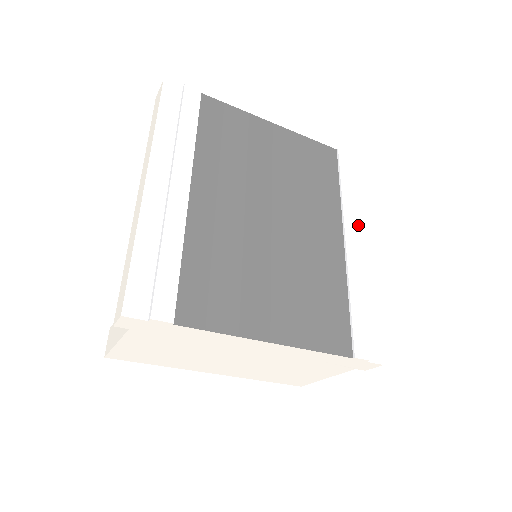
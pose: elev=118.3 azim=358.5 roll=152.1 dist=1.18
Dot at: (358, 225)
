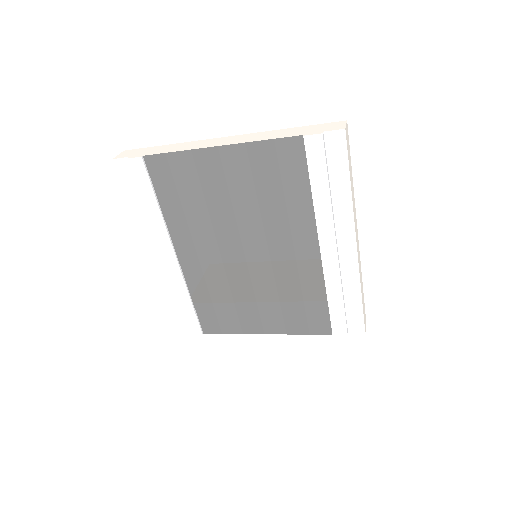
Dot at: (340, 222)
